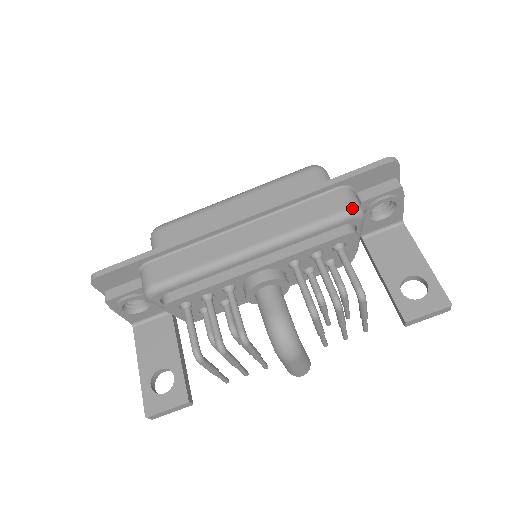
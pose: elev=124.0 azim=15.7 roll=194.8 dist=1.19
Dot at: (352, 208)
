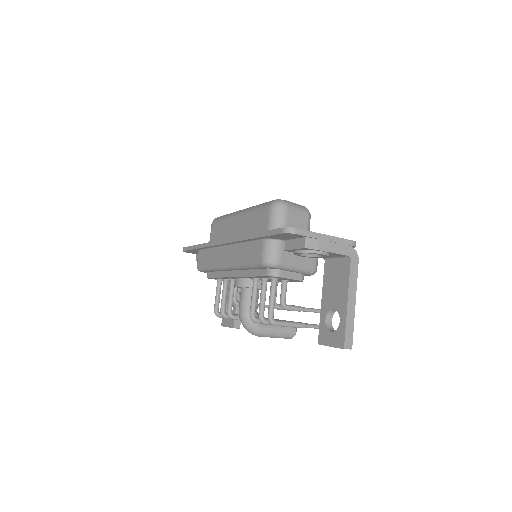
Dot at: (263, 261)
